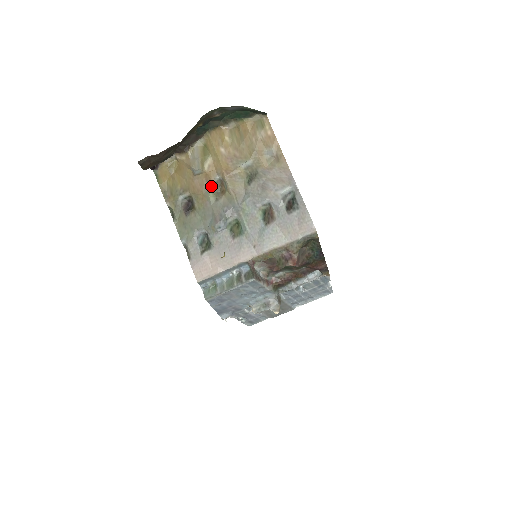
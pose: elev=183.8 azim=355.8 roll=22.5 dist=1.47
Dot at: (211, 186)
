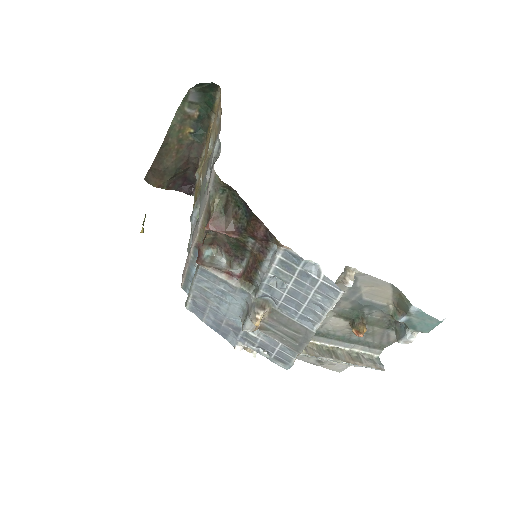
Dot at: (201, 184)
